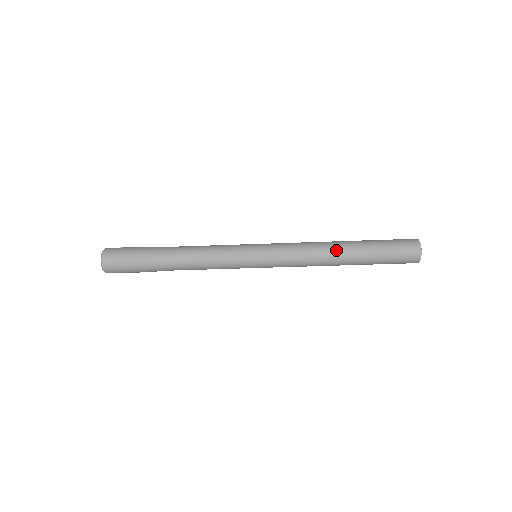
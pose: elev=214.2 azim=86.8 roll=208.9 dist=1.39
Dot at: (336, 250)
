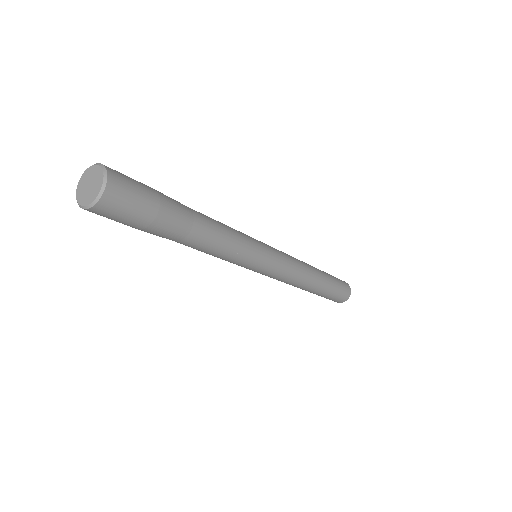
Dot at: (314, 270)
